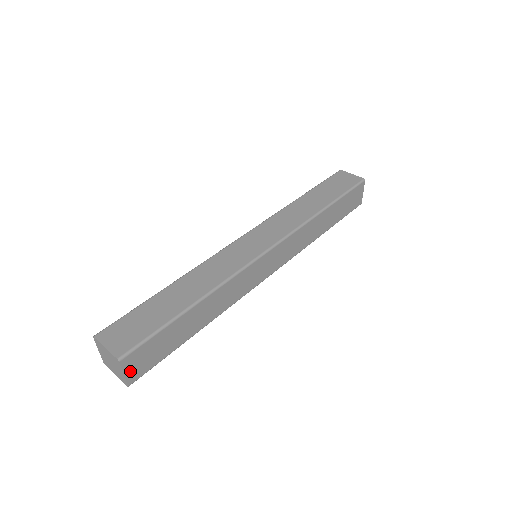
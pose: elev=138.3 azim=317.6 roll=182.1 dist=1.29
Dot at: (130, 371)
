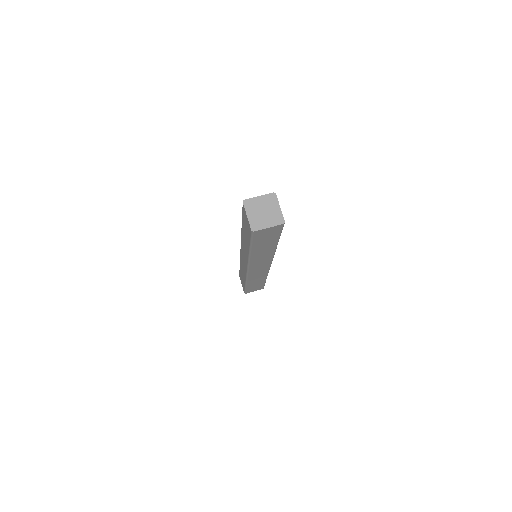
Dot at: (280, 211)
